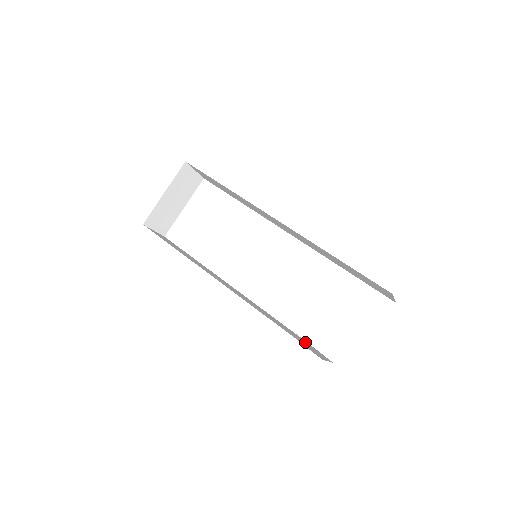
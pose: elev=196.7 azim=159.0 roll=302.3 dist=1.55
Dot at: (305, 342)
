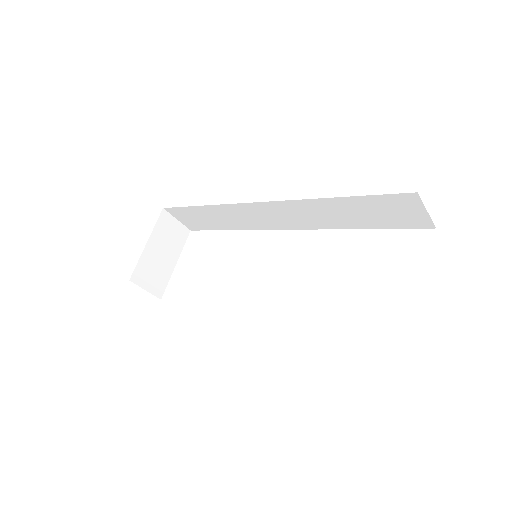
Dot at: occluded
